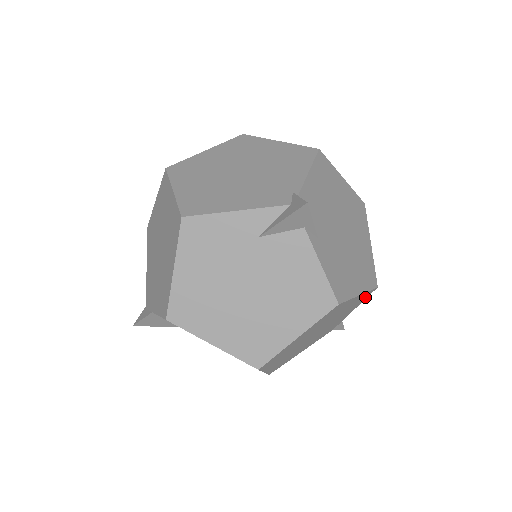
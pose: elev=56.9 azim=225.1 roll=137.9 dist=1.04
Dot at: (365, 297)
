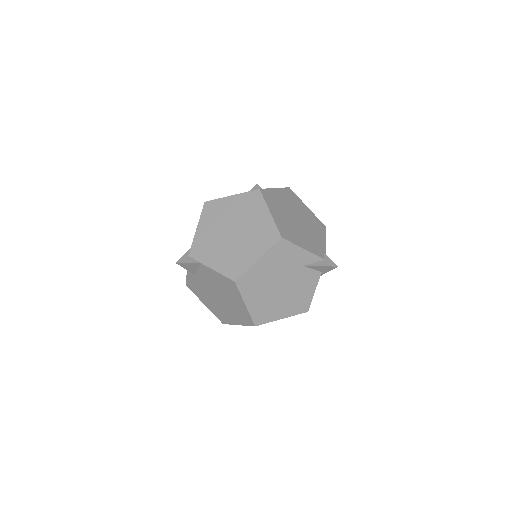
Dot at: occluded
